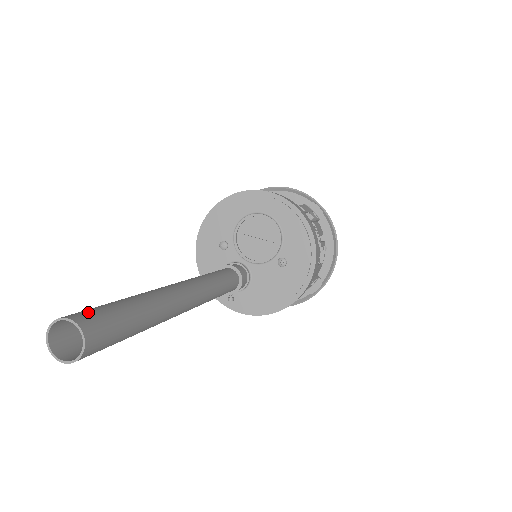
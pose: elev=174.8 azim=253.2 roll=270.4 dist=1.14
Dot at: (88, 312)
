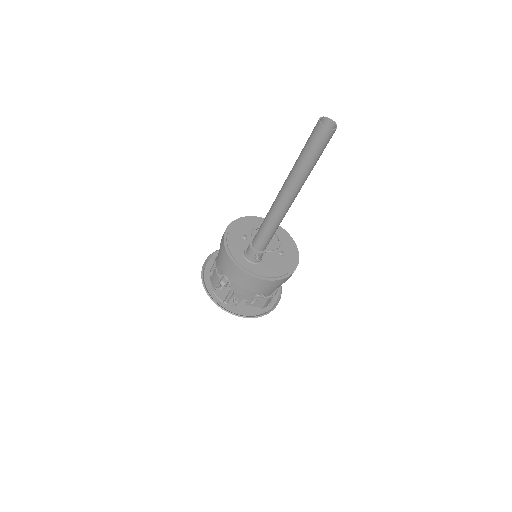
Dot at: occluded
